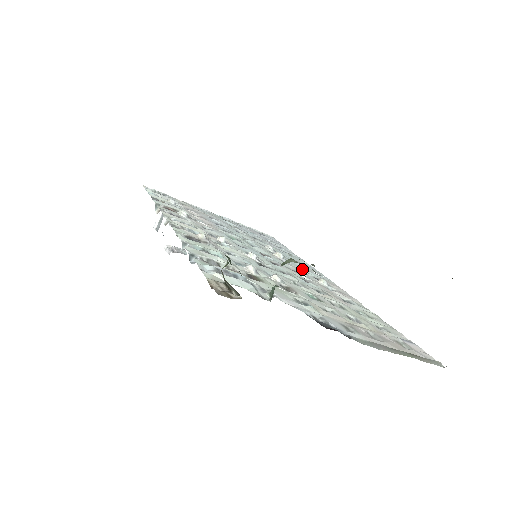
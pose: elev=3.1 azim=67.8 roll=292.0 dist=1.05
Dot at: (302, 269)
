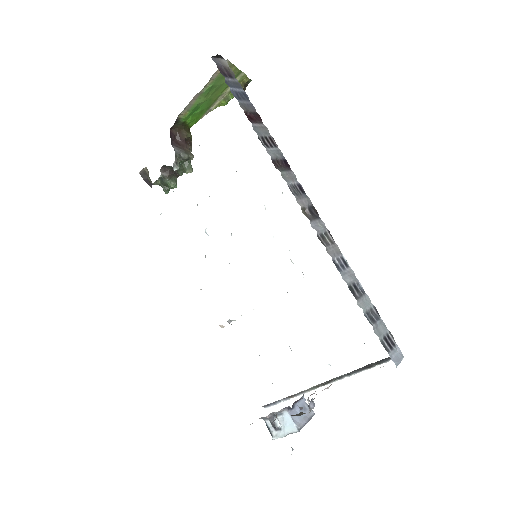
Dot at: occluded
